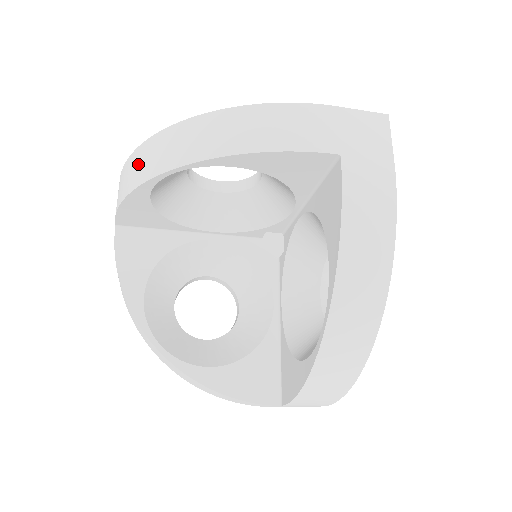
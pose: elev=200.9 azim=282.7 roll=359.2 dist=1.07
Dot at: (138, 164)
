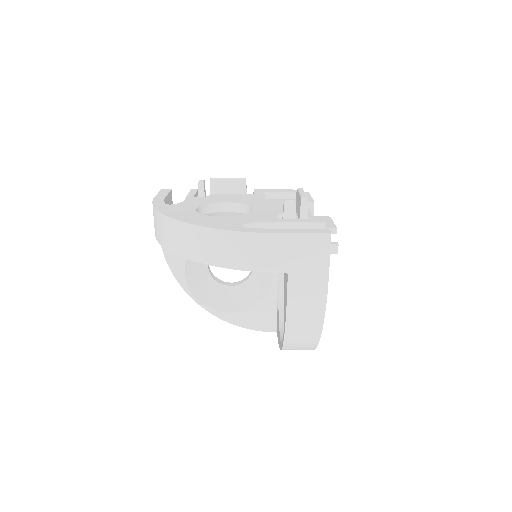
Dot at: (160, 228)
